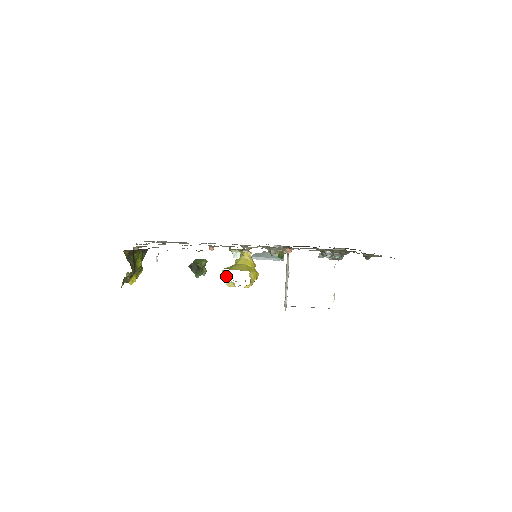
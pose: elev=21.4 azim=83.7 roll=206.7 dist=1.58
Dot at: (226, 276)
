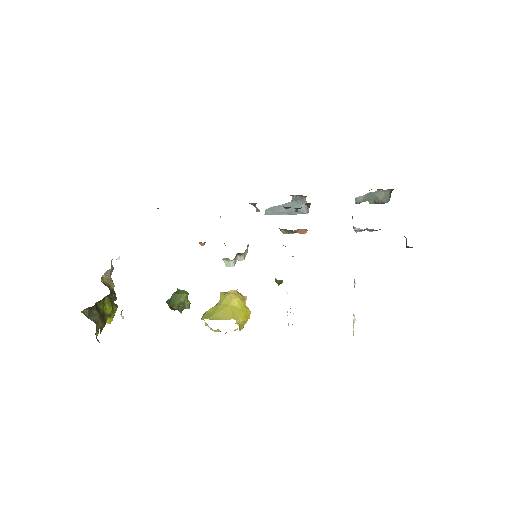
Dot at: occluded
